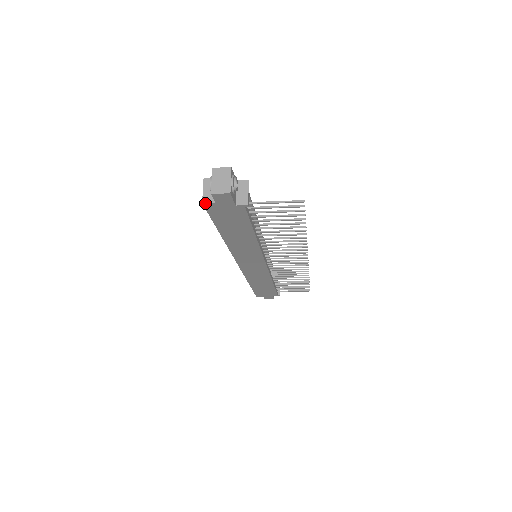
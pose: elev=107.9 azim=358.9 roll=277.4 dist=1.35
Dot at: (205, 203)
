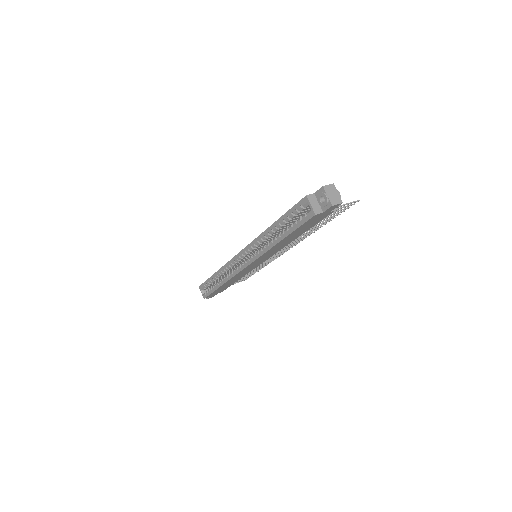
Dot at: (317, 214)
